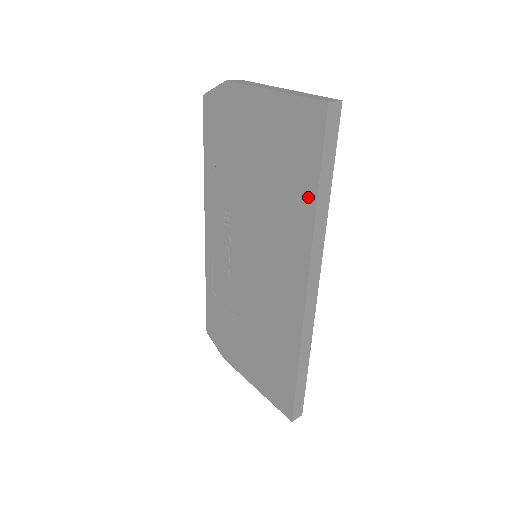
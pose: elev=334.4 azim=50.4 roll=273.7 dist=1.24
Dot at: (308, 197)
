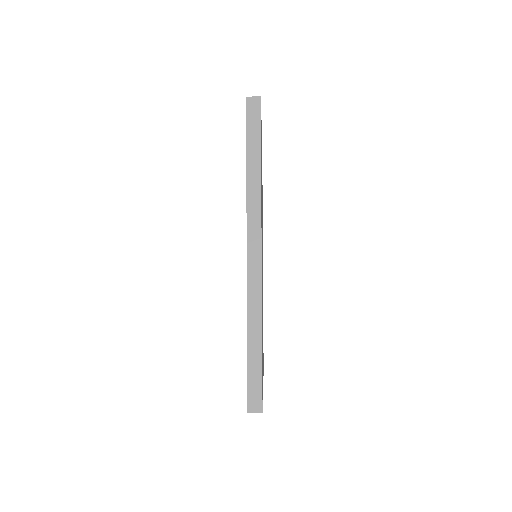
Dot at: occluded
